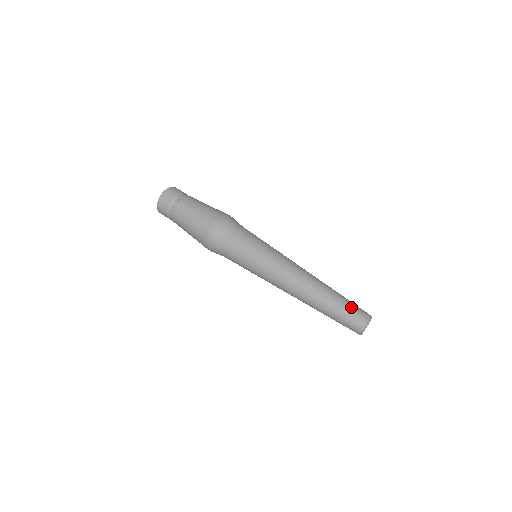
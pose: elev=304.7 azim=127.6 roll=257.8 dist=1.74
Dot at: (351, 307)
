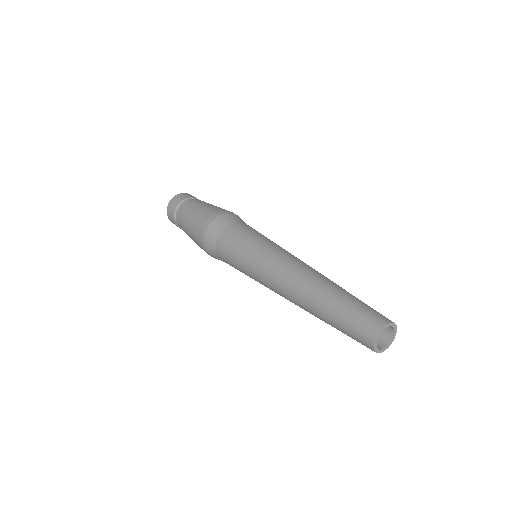
Dot at: occluded
